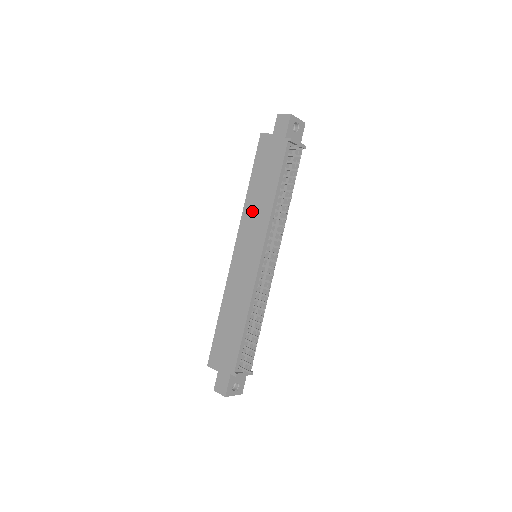
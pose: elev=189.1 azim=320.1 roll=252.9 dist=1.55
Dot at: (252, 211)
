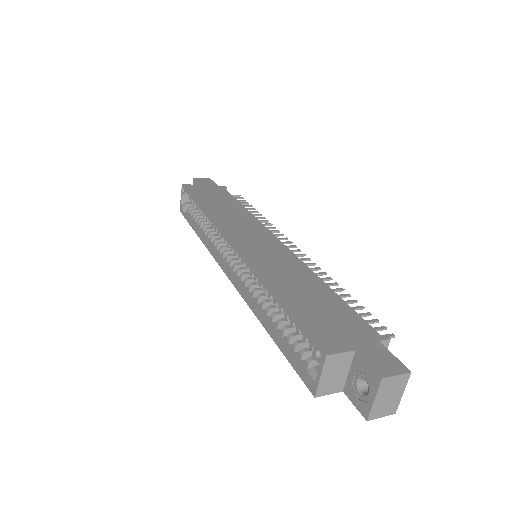
Dot at: (226, 217)
